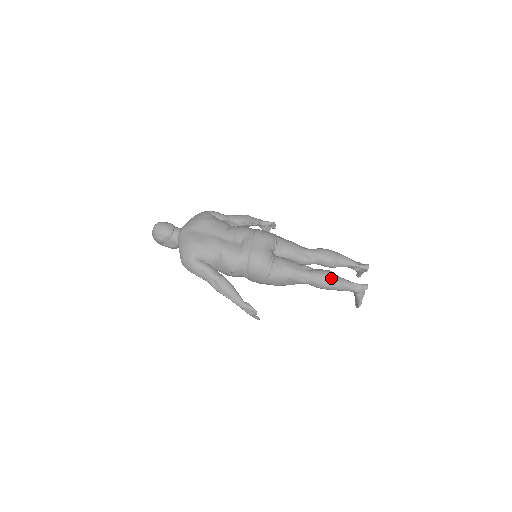
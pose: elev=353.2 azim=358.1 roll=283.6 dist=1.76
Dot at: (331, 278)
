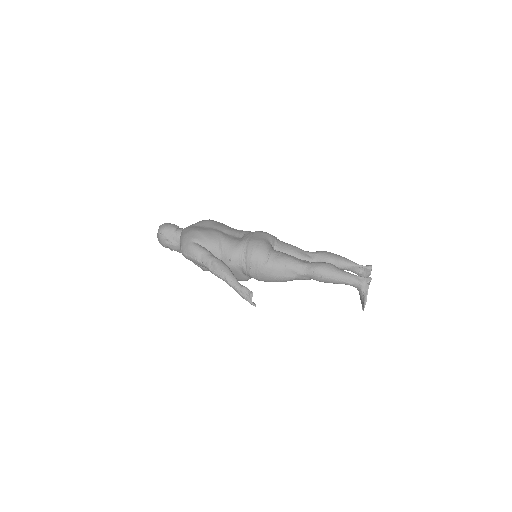
Dot at: (331, 267)
